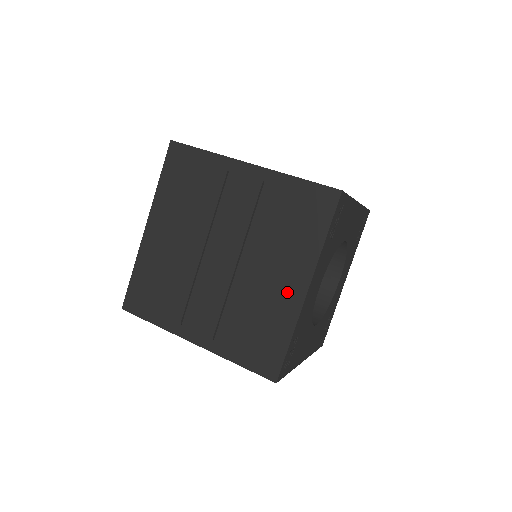
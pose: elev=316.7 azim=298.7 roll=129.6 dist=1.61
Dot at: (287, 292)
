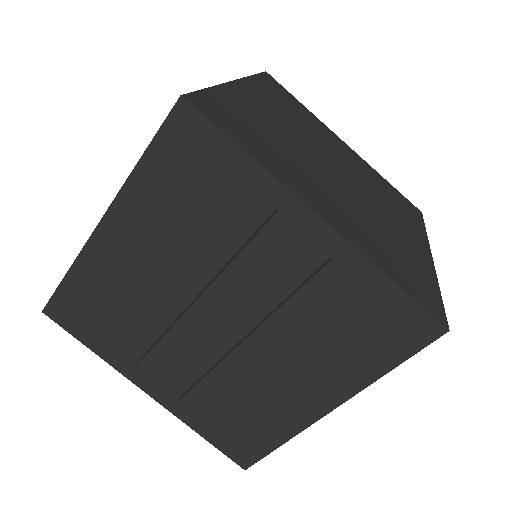
Dot at: (300, 401)
